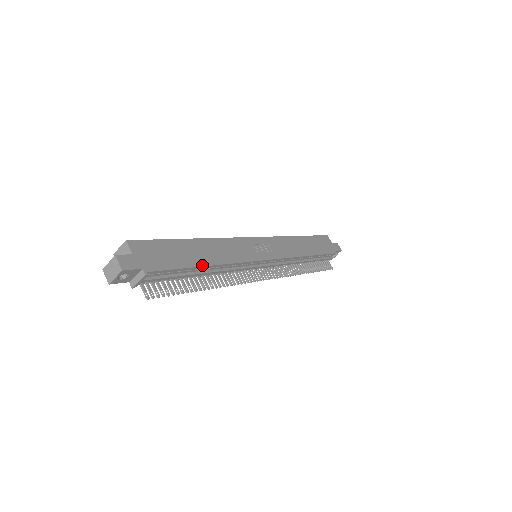
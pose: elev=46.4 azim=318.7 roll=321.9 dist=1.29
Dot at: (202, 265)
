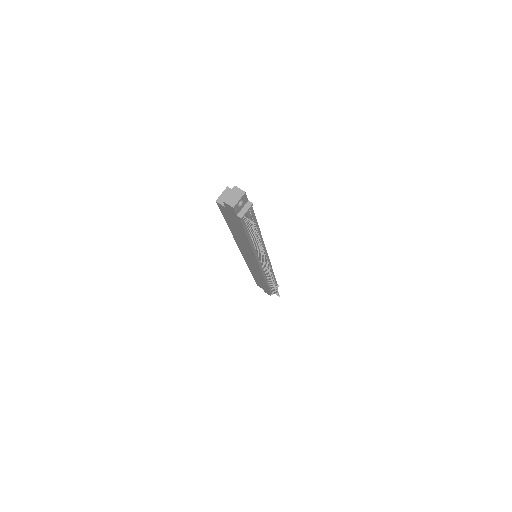
Dot at: (258, 226)
